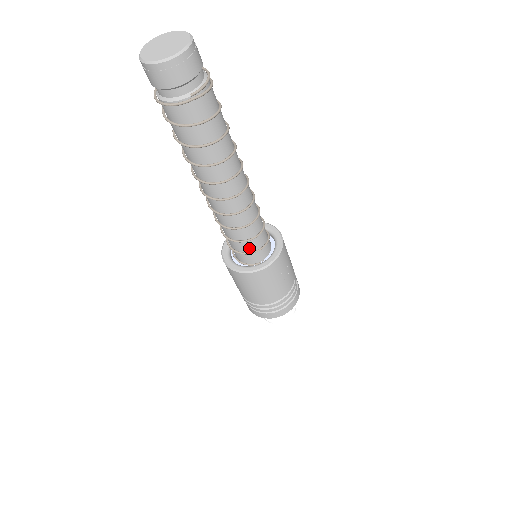
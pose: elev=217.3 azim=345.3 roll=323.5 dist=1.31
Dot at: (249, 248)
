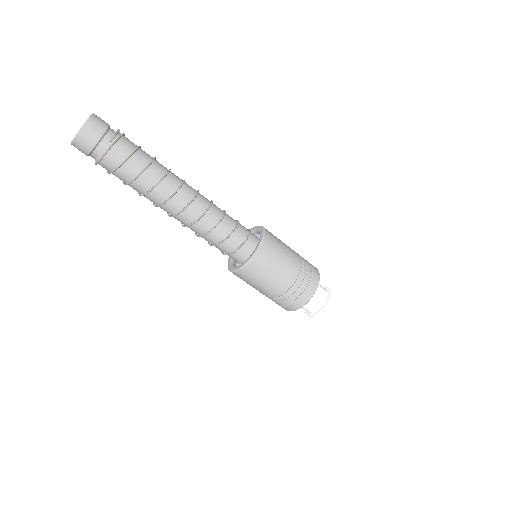
Dot at: (237, 242)
